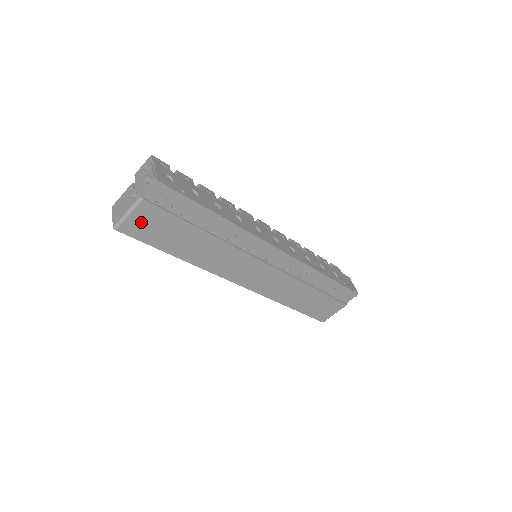
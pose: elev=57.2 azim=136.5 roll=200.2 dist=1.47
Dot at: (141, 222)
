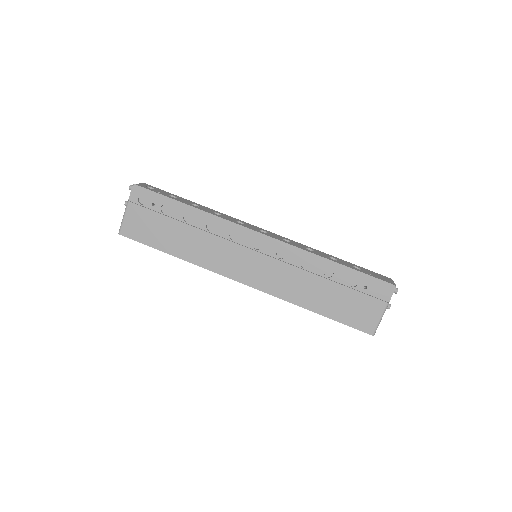
Dot at: (134, 223)
